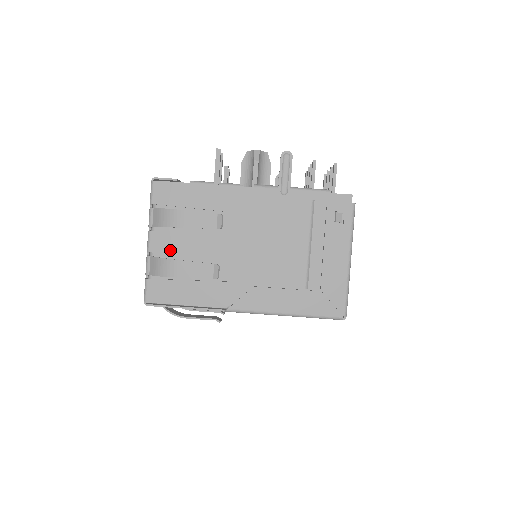
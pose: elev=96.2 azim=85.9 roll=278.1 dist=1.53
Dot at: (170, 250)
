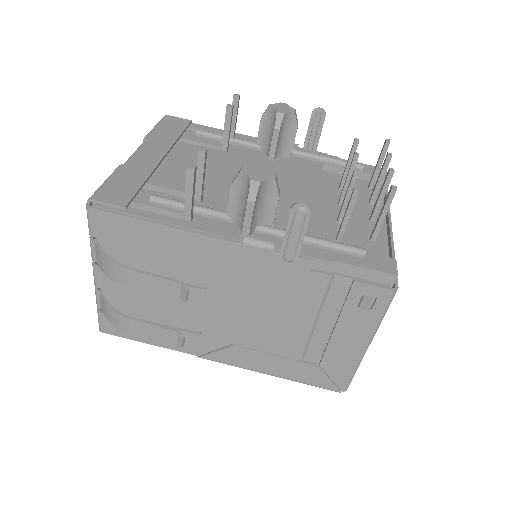
Dot at: (124, 291)
